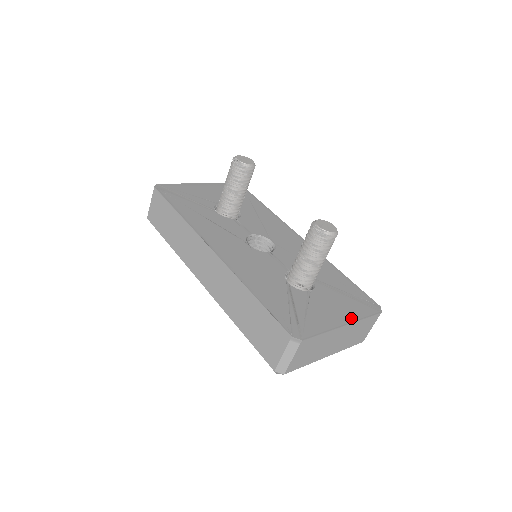
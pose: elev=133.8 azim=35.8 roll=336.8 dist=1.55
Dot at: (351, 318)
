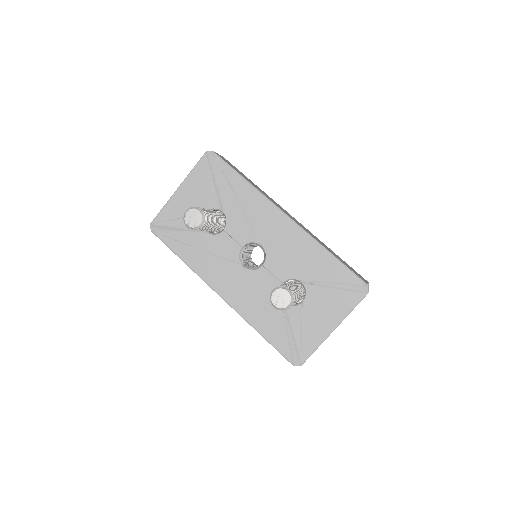
Dot at: (339, 319)
